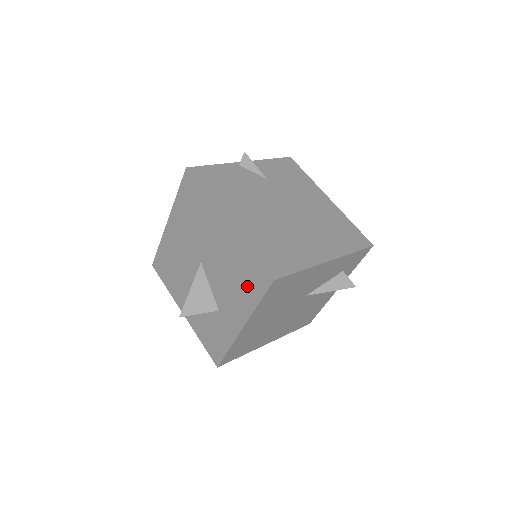
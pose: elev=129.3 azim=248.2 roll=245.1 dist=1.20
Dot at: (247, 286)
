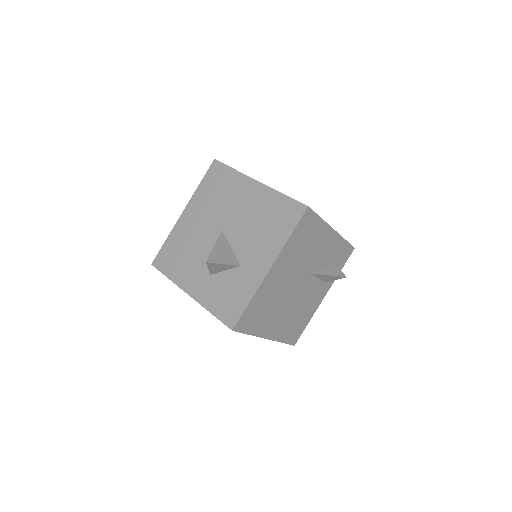
Dot at: (278, 225)
